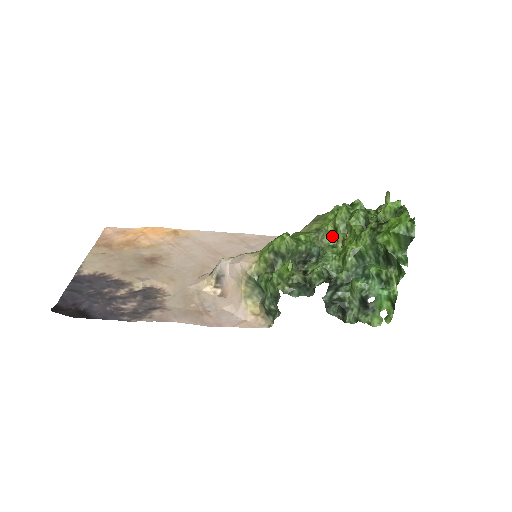
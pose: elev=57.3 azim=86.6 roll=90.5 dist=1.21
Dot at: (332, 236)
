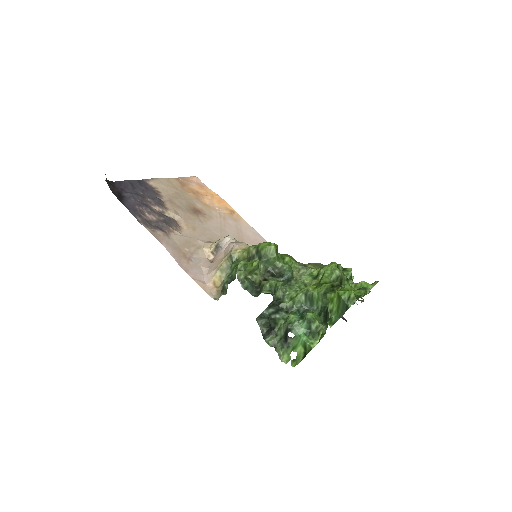
Dot at: (311, 278)
